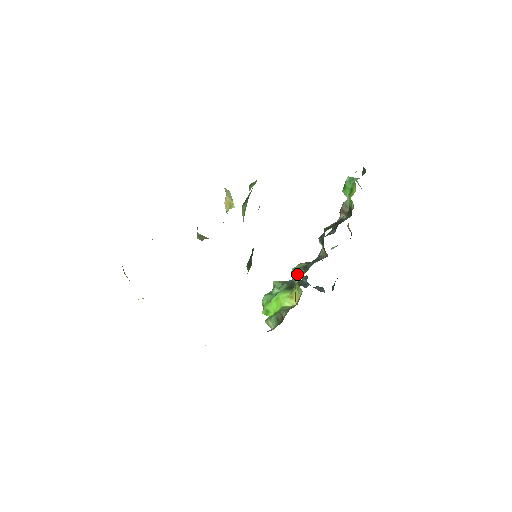
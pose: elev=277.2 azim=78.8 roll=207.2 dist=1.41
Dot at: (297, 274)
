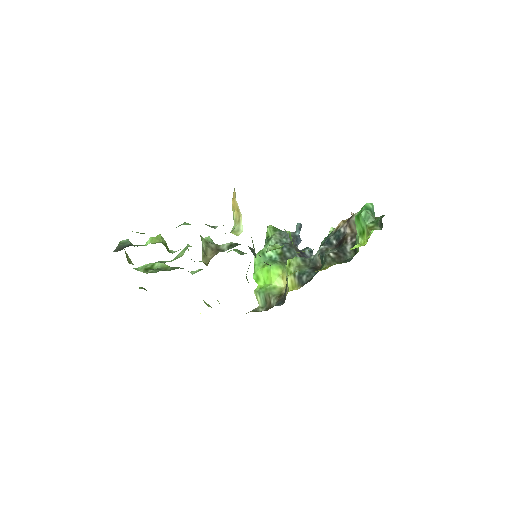
Dot at: (291, 280)
